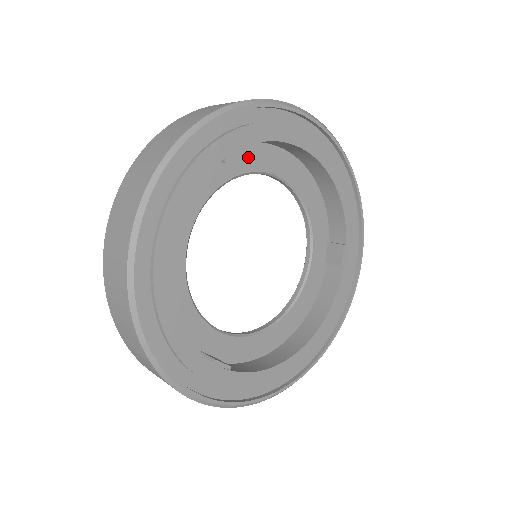
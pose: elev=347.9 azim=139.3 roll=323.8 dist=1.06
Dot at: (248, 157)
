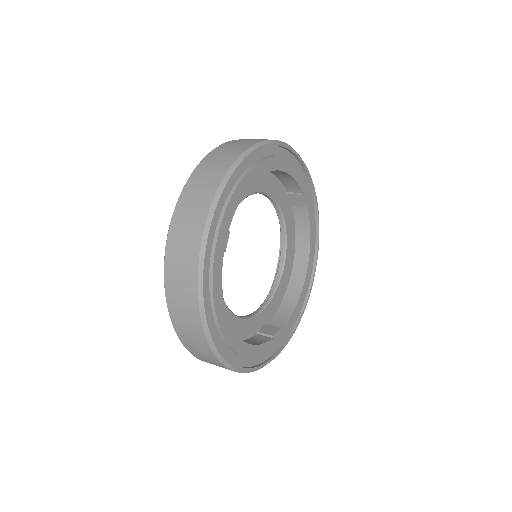
Dot at: occluded
